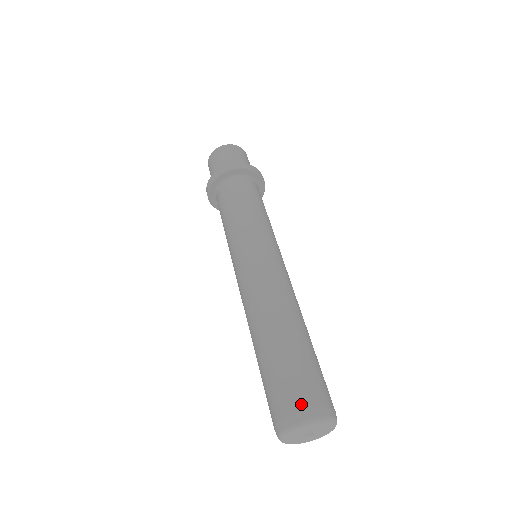
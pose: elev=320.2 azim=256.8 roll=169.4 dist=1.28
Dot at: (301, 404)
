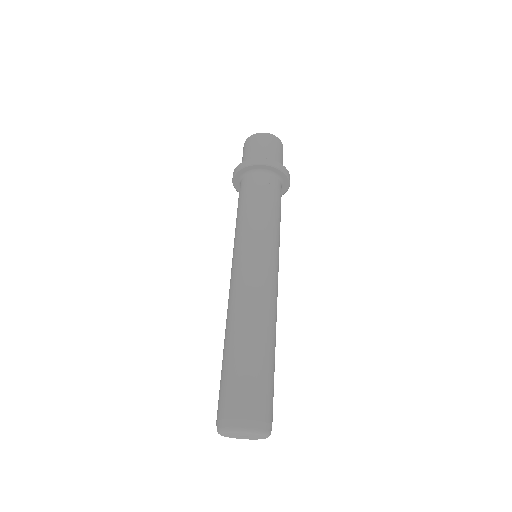
Dot at: (238, 413)
